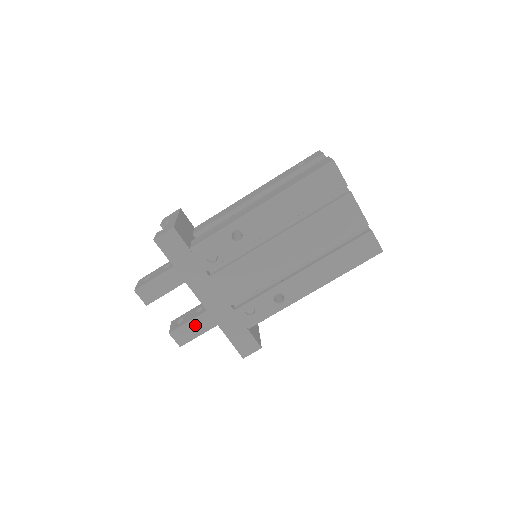
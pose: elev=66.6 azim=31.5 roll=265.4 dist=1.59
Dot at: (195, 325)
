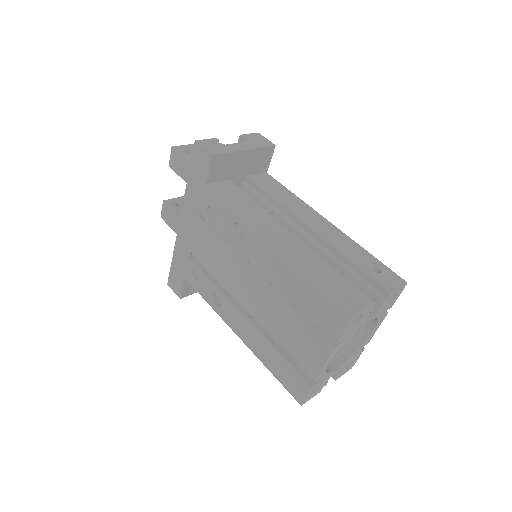
Dot at: (178, 222)
